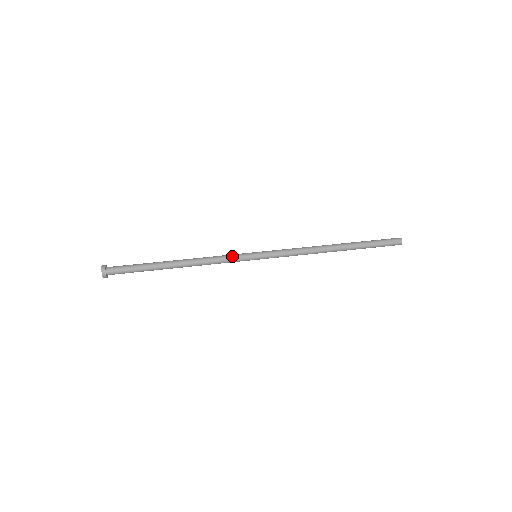
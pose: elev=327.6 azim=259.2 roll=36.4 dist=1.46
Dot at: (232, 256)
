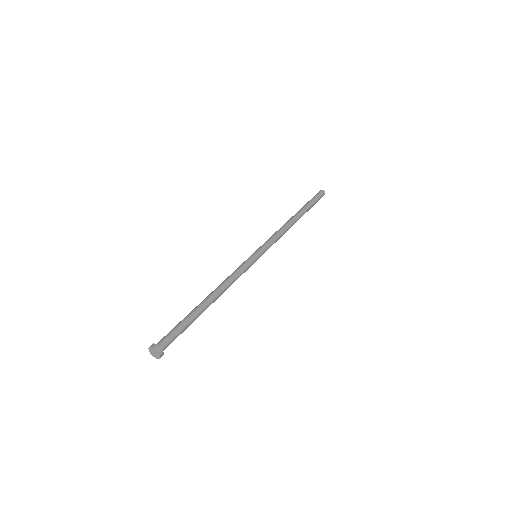
Dot at: (245, 268)
